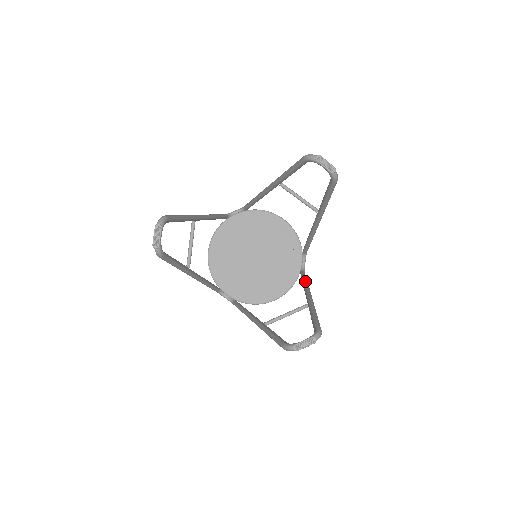
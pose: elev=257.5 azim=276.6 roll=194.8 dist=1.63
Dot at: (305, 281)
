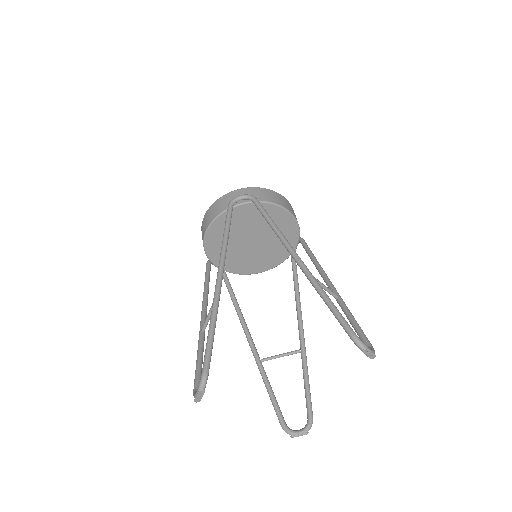
Dot at: (297, 290)
